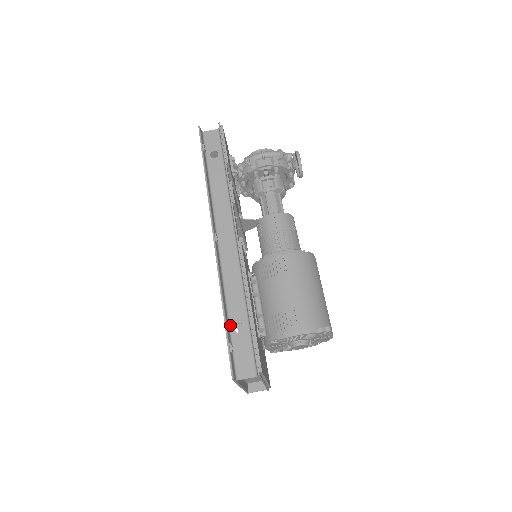
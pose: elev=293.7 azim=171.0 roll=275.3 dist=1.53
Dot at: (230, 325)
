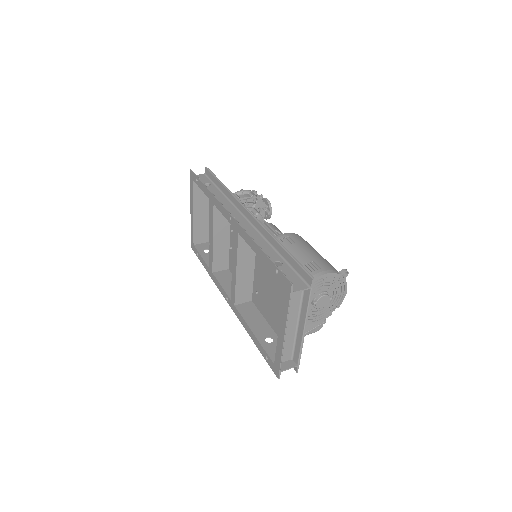
Dot at: occluded
